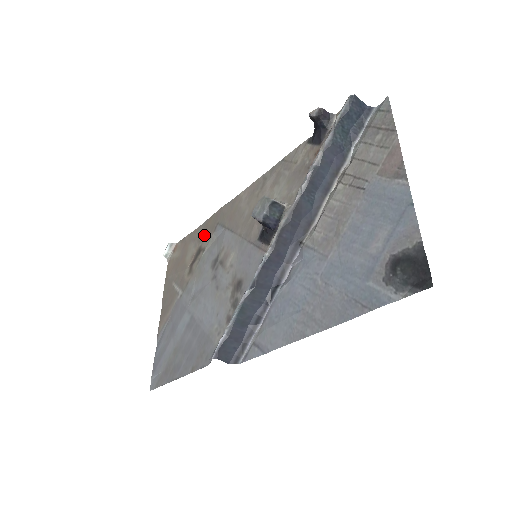
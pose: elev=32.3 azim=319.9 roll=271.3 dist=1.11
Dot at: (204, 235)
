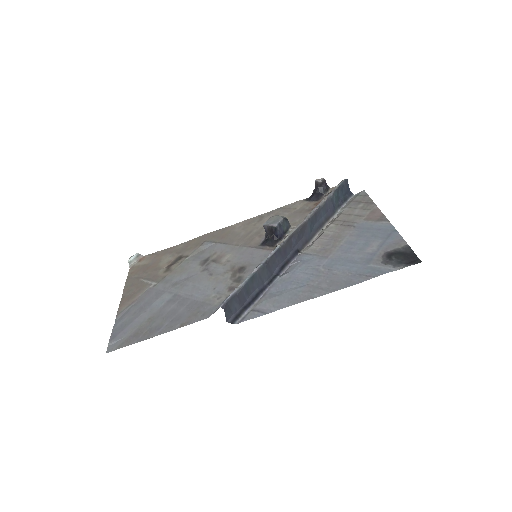
Dot at: (186, 249)
